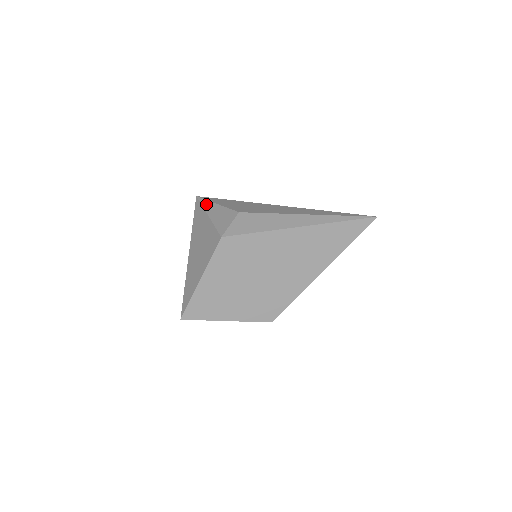
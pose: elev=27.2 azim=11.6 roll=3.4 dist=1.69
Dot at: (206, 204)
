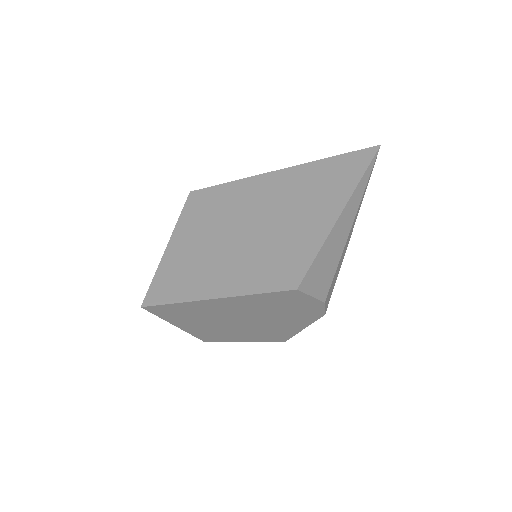
Dot at: occluded
